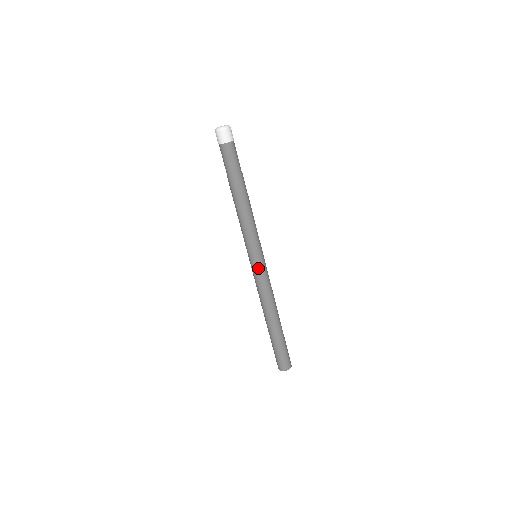
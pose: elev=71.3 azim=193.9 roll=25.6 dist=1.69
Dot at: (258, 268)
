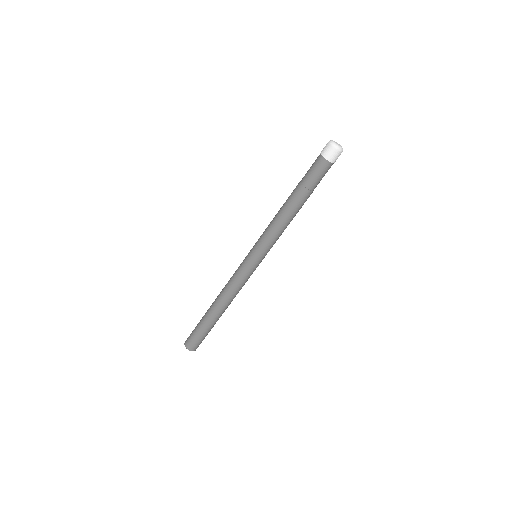
Dot at: (249, 267)
